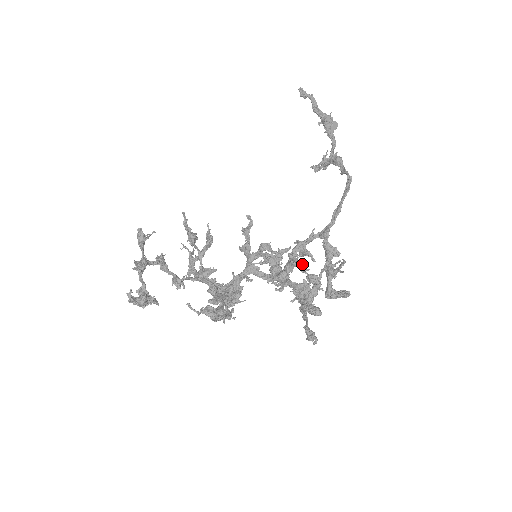
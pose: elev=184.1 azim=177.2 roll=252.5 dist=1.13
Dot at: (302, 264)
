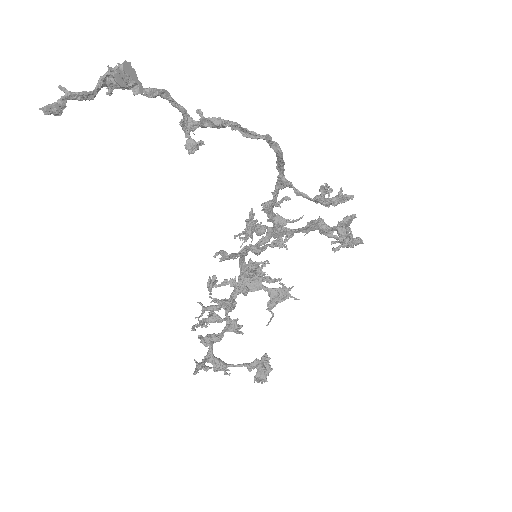
Dot at: (334, 248)
